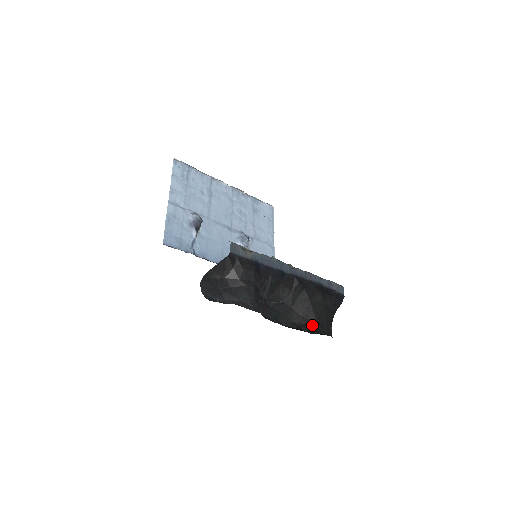
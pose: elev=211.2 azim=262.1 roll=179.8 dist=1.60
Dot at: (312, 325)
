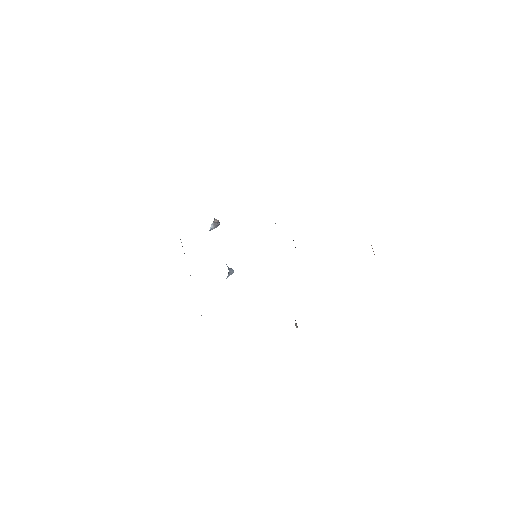
Dot at: occluded
